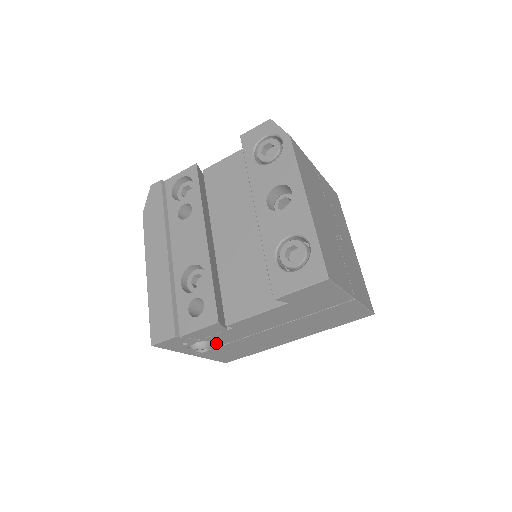
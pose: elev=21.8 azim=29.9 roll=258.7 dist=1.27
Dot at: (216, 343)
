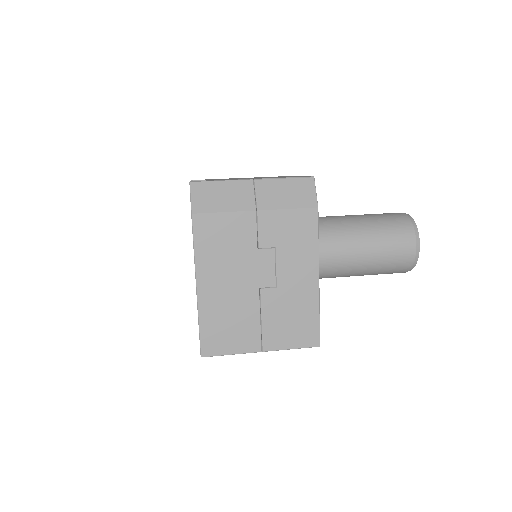
Dot at: occluded
